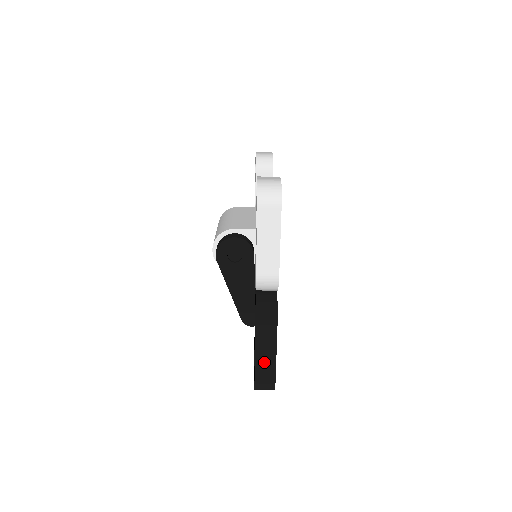
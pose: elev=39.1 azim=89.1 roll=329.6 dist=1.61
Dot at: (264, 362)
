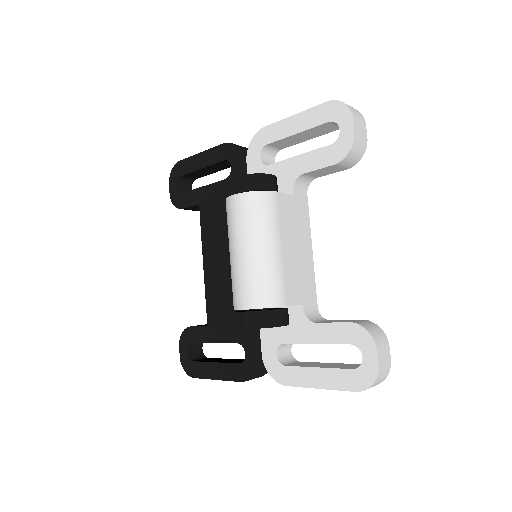
Dot at: occluded
